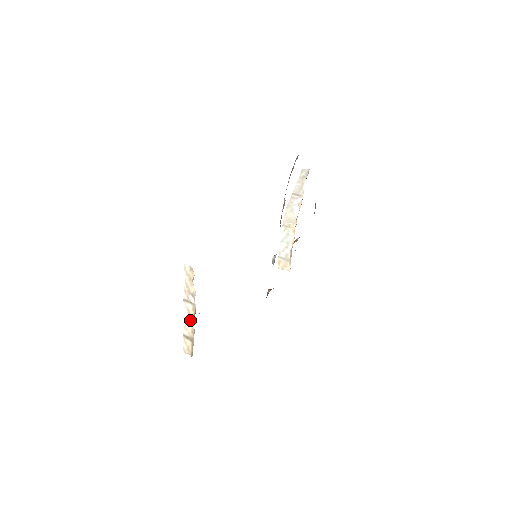
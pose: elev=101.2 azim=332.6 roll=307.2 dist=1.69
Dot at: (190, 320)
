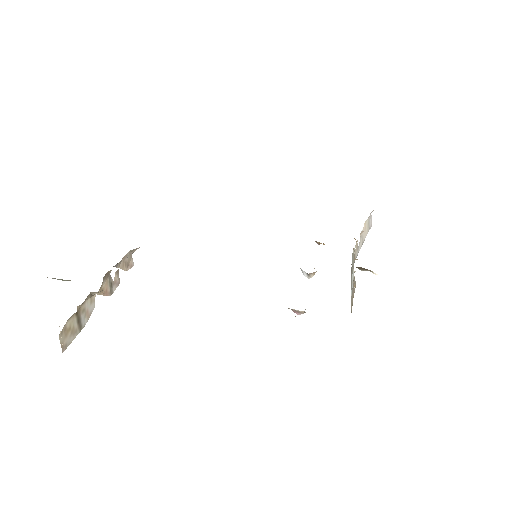
Dot at: occluded
